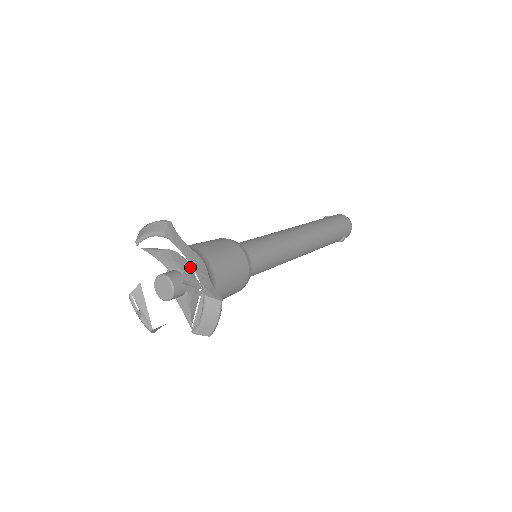
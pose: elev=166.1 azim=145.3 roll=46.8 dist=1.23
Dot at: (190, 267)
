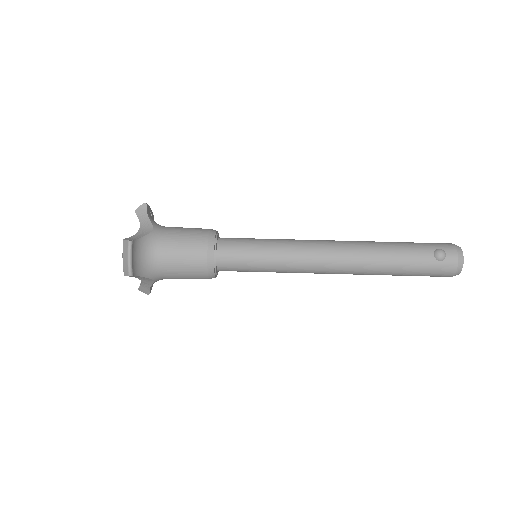
Dot at: occluded
